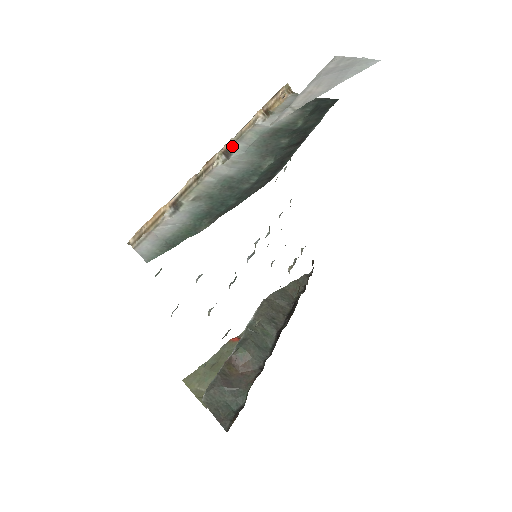
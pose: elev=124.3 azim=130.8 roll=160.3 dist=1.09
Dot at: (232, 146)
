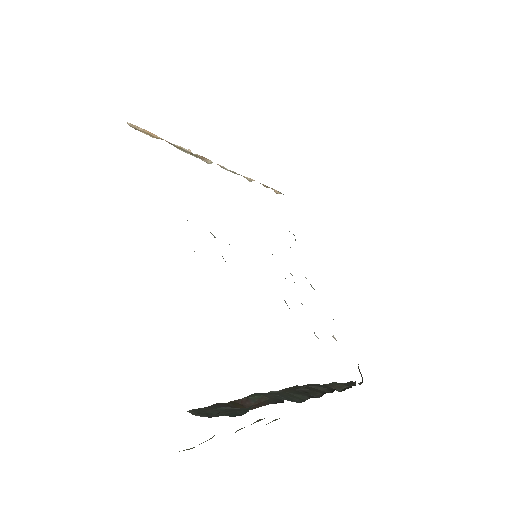
Dot at: occluded
